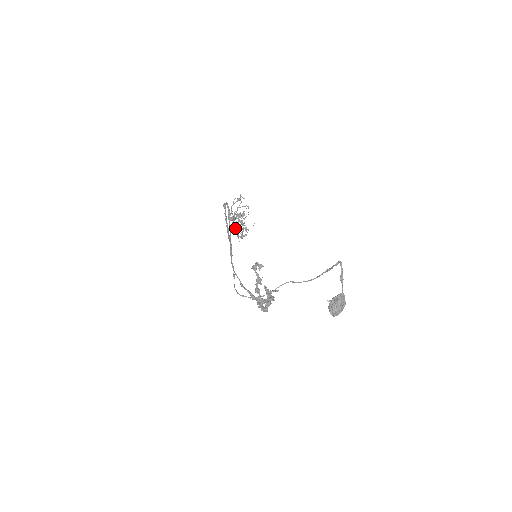
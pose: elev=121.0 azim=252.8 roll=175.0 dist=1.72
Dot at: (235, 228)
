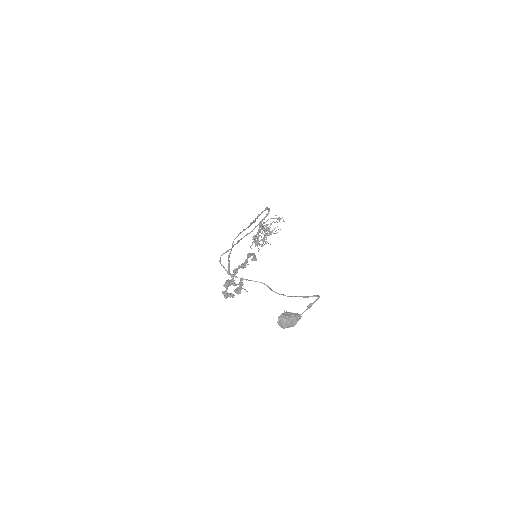
Dot at: occluded
